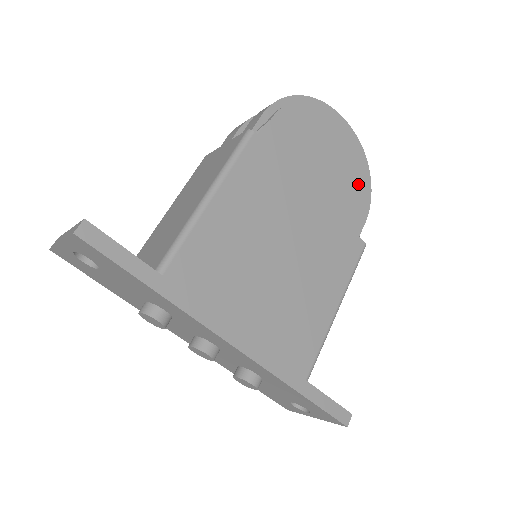
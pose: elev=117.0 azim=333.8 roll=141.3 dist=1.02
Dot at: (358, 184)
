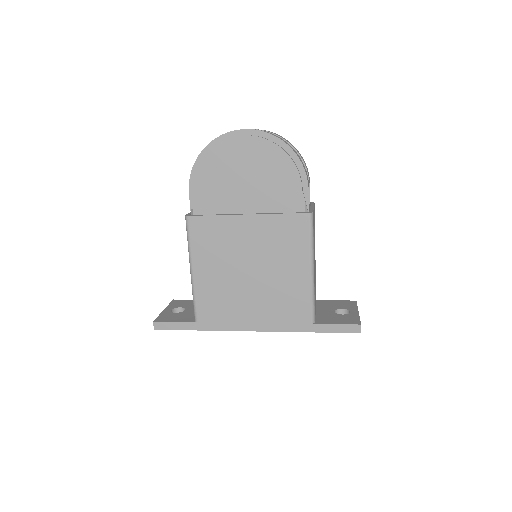
Dot at: (281, 172)
